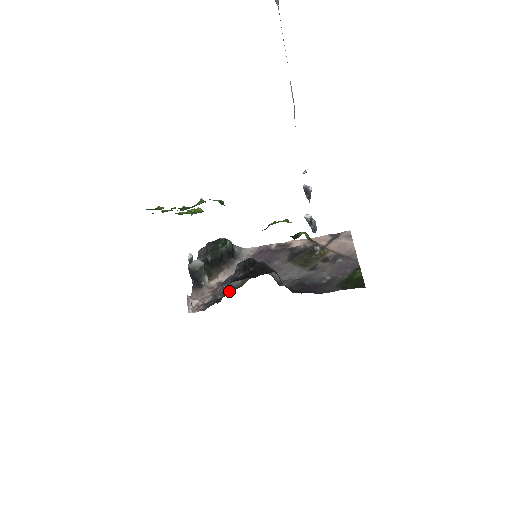
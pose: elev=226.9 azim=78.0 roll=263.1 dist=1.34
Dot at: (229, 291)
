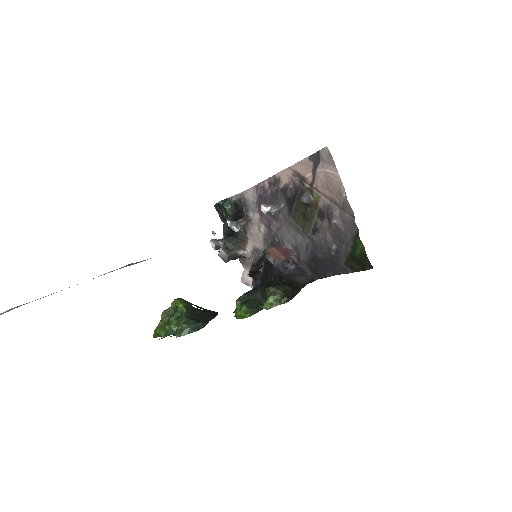
Dot at: occluded
